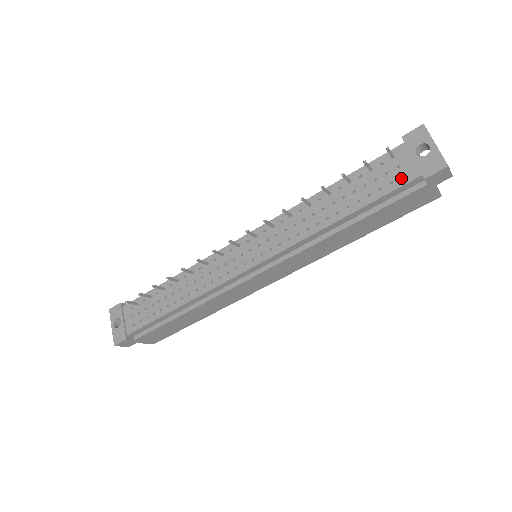
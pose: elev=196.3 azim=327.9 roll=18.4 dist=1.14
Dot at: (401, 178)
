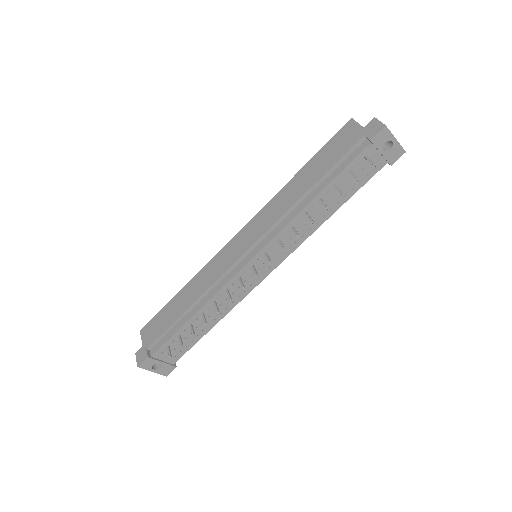
Dot at: (374, 170)
